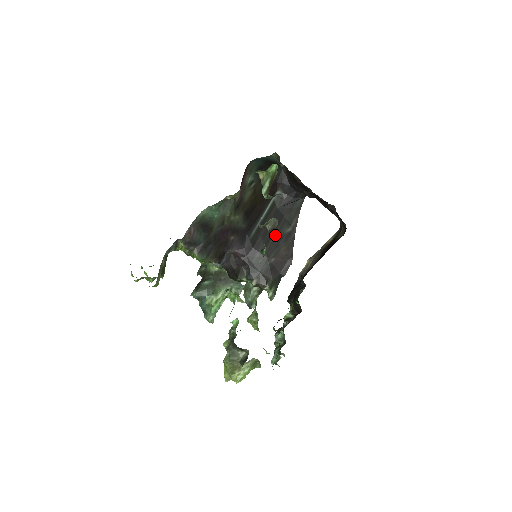
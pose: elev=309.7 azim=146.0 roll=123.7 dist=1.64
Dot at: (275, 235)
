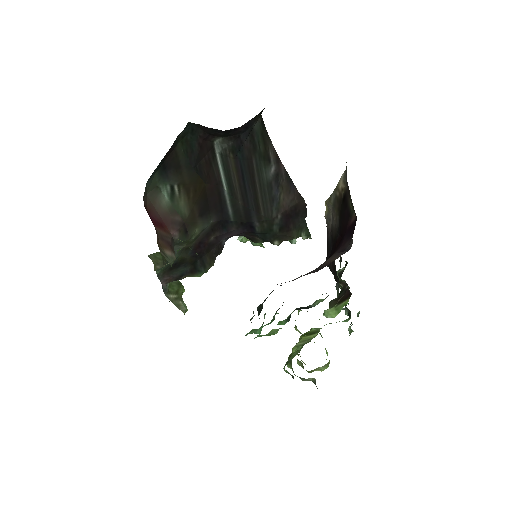
Dot at: (259, 191)
